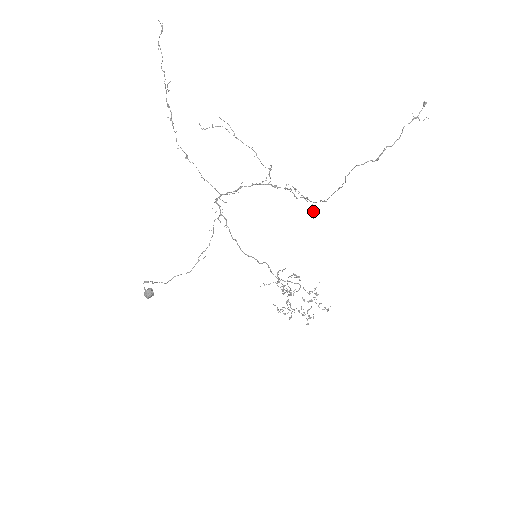
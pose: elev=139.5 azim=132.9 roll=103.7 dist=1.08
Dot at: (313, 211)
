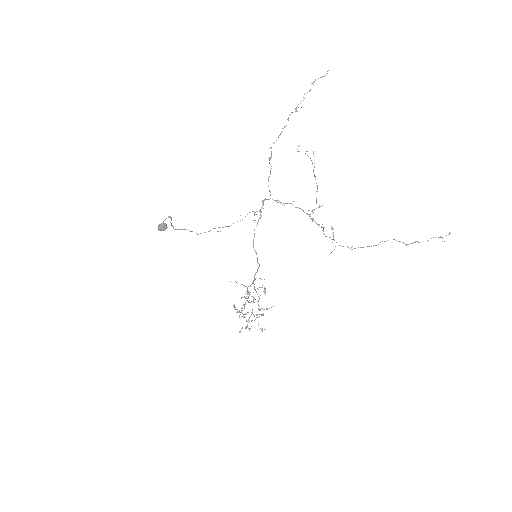
Dot at: occluded
